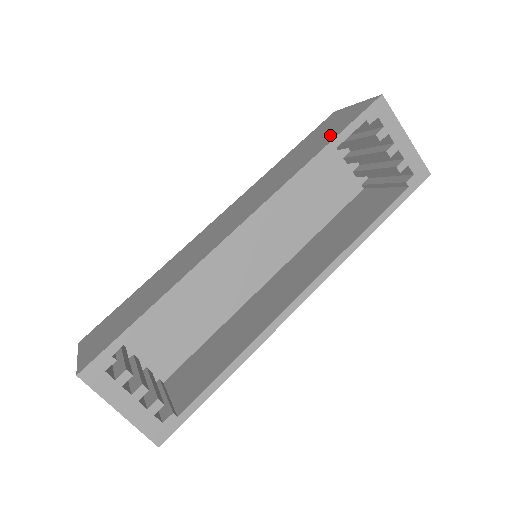
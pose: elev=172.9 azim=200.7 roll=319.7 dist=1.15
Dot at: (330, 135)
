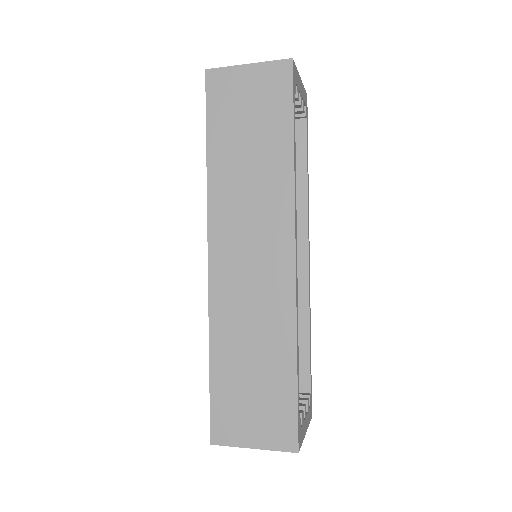
Dot at: (275, 123)
